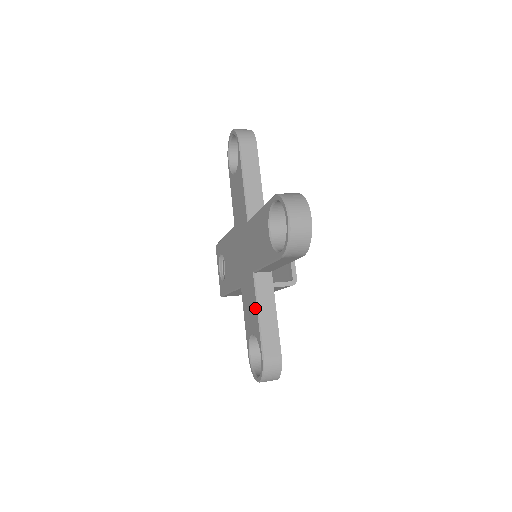
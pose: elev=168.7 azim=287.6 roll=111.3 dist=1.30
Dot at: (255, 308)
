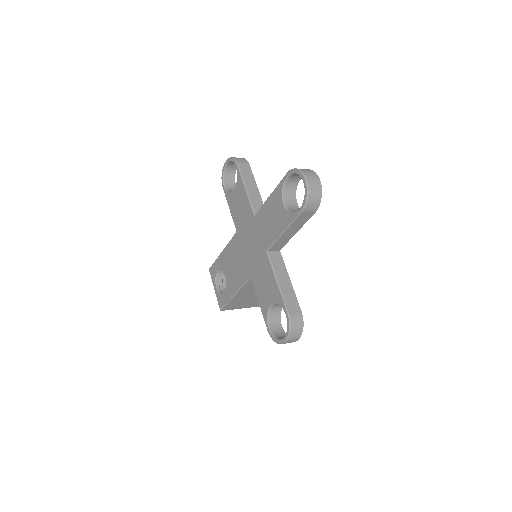
Dot at: (273, 278)
